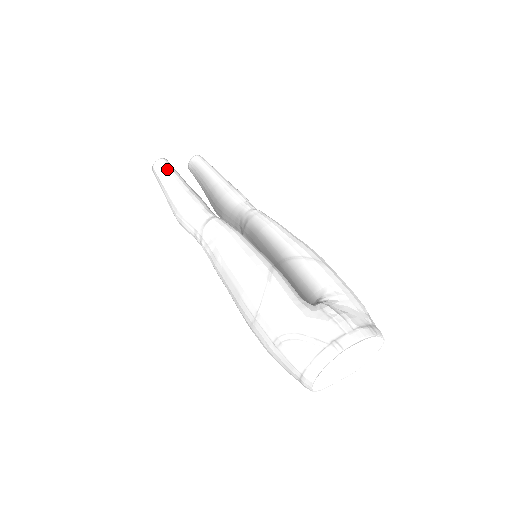
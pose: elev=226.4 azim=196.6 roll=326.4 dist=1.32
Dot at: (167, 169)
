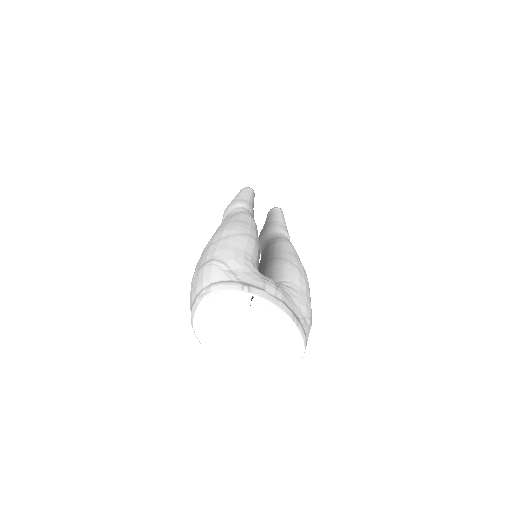
Dot at: (248, 191)
